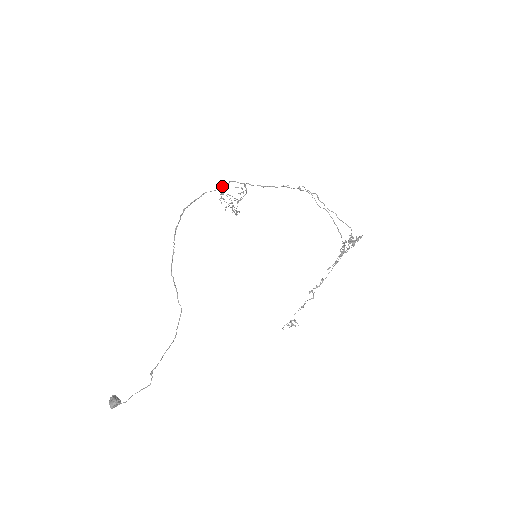
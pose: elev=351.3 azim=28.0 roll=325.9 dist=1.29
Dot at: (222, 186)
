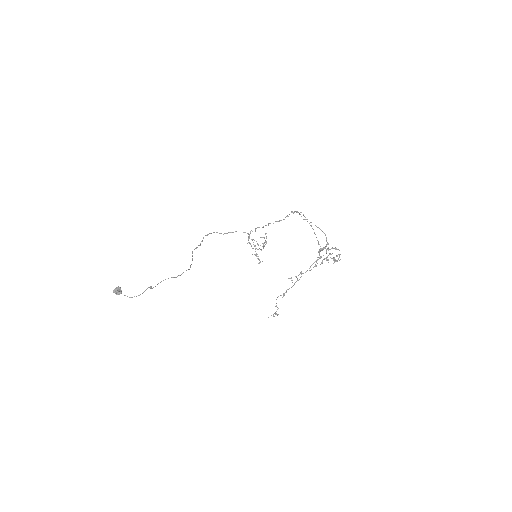
Dot at: (250, 233)
